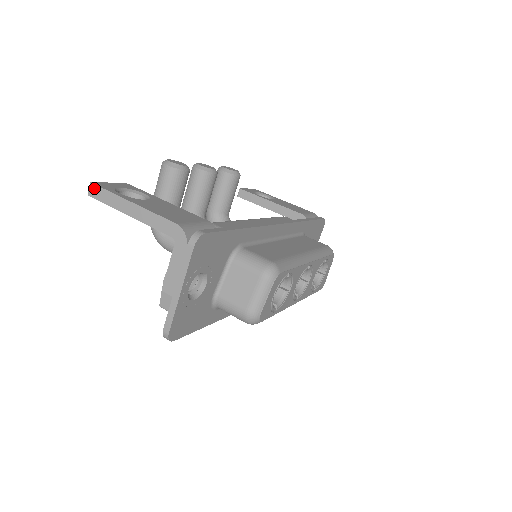
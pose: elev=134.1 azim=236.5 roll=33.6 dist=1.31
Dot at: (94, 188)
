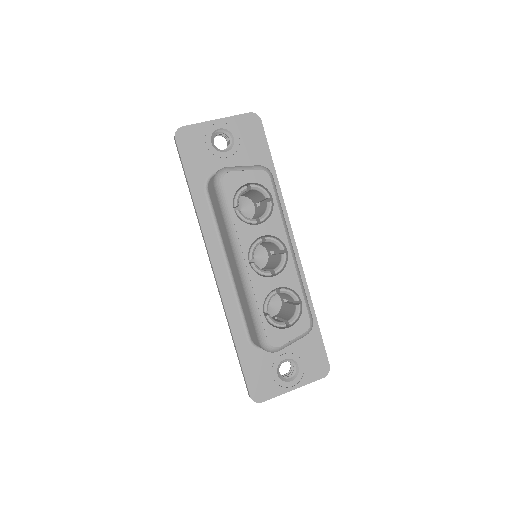
Dot at: occluded
